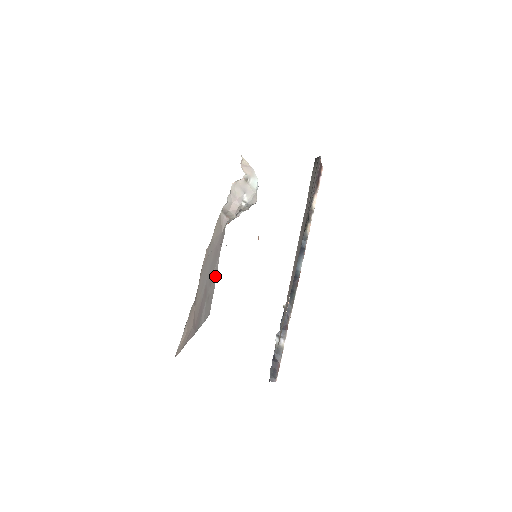
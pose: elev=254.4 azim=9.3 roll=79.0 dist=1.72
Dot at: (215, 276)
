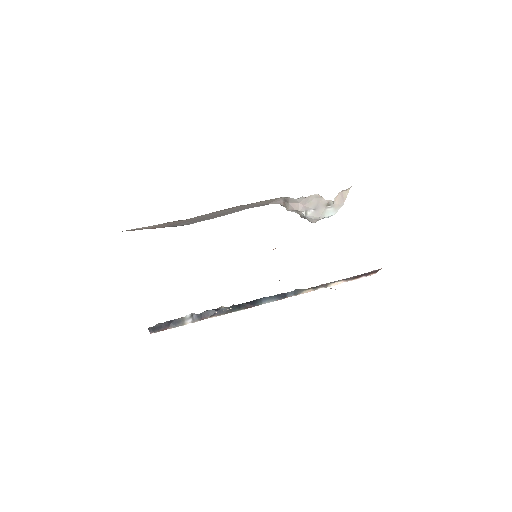
Dot at: (225, 214)
